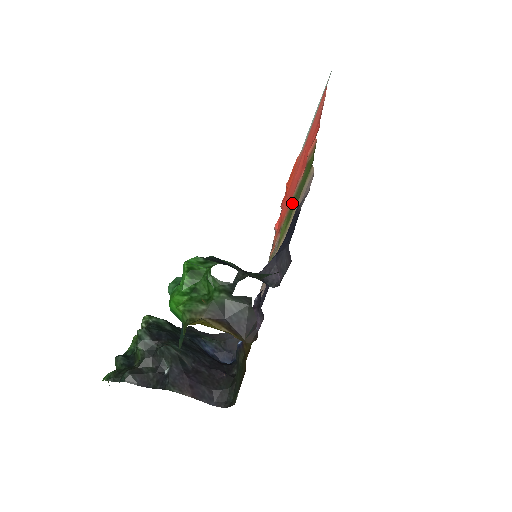
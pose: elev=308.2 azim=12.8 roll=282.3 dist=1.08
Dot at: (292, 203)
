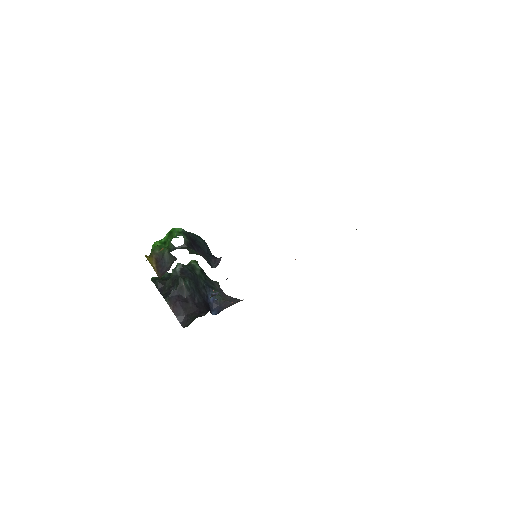
Dot at: occluded
